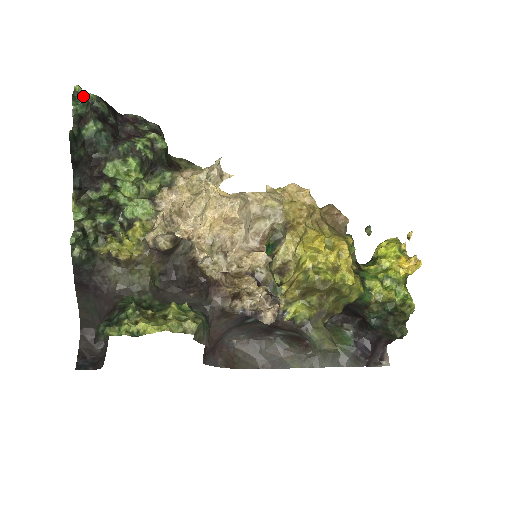
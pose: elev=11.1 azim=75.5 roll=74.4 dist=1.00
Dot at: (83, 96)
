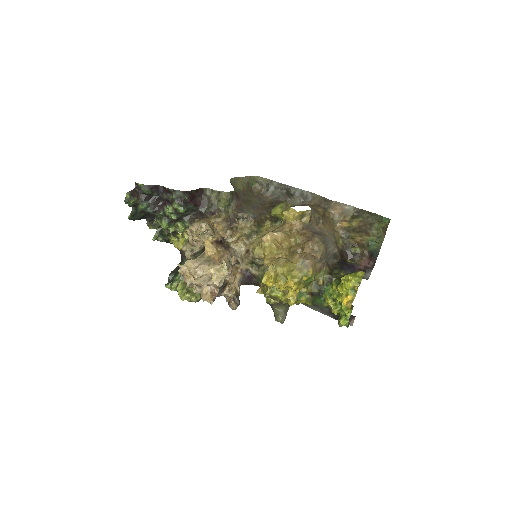
Dot at: (130, 200)
